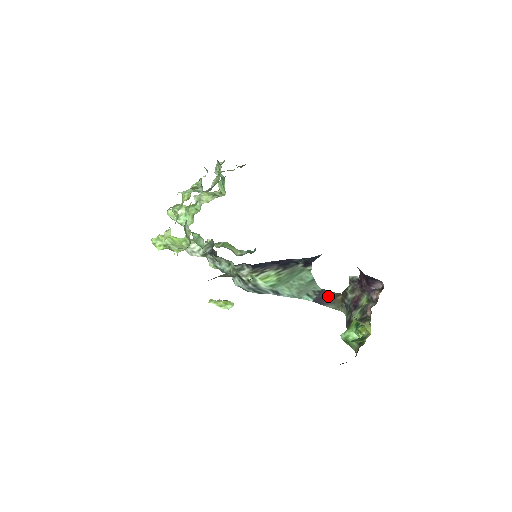
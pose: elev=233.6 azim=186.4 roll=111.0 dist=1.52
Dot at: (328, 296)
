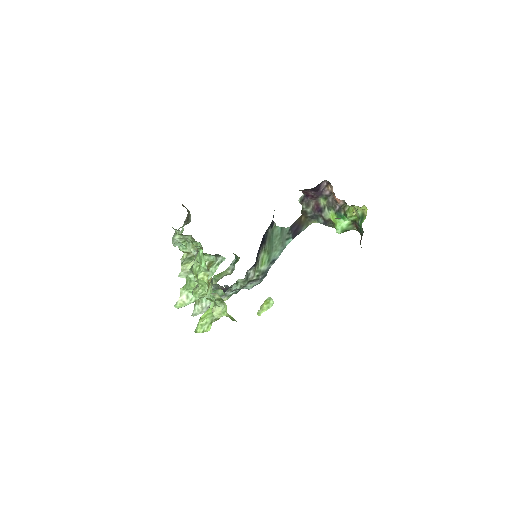
Dot at: (297, 226)
